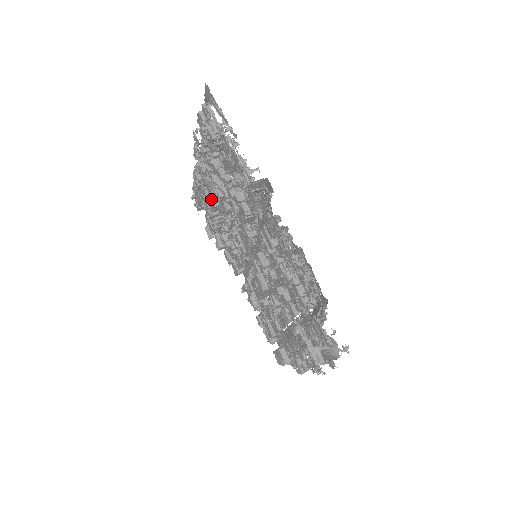
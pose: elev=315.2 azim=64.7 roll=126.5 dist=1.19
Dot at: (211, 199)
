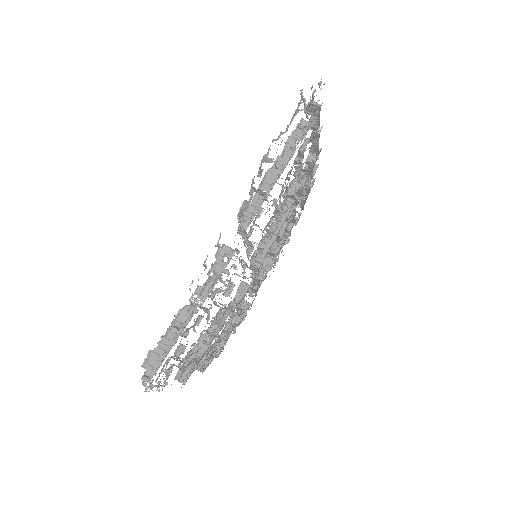
Dot at: occluded
